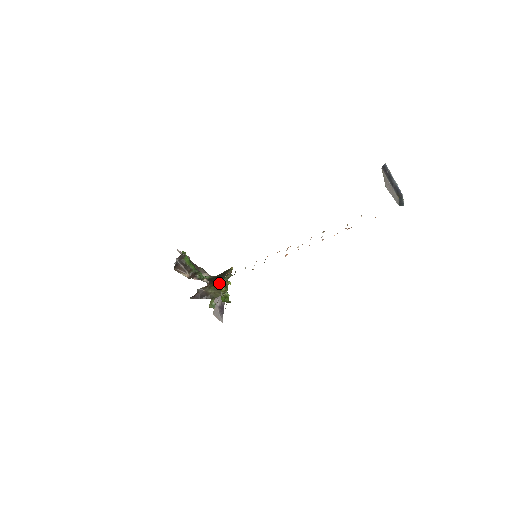
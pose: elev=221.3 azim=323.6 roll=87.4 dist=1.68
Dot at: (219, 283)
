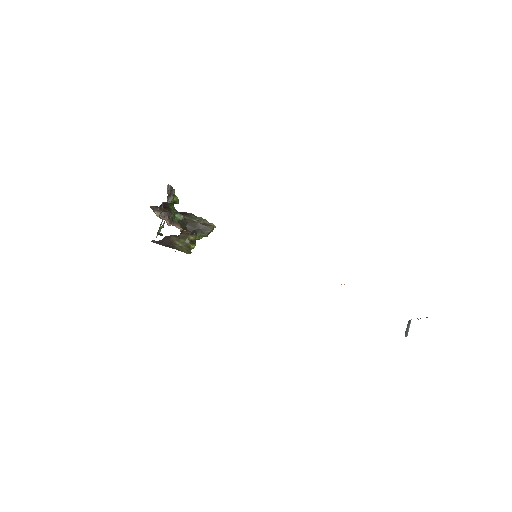
Dot at: (192, 239)
